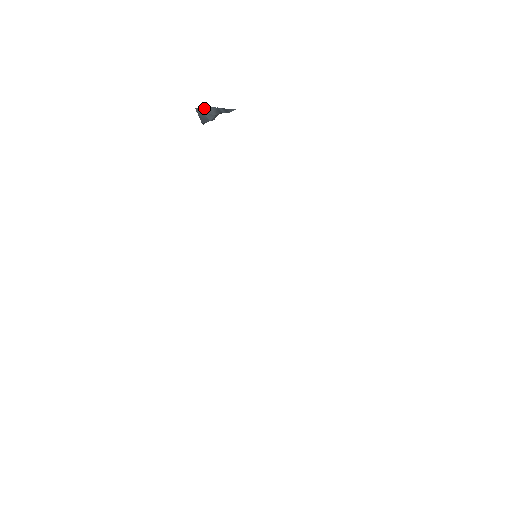
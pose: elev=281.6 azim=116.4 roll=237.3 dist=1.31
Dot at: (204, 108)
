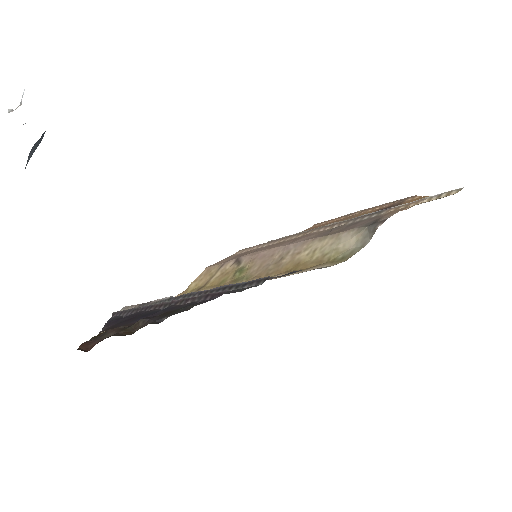
Dot at: occluded
